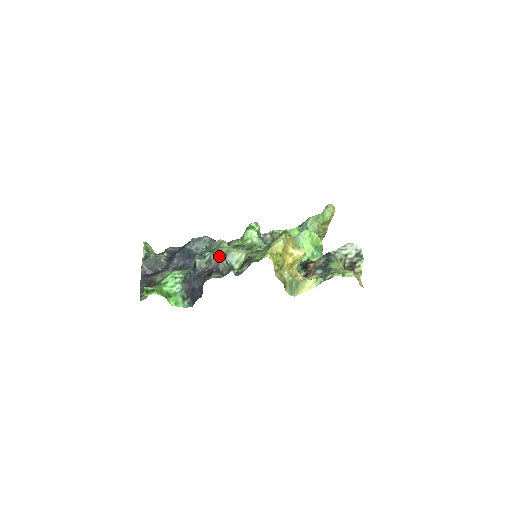
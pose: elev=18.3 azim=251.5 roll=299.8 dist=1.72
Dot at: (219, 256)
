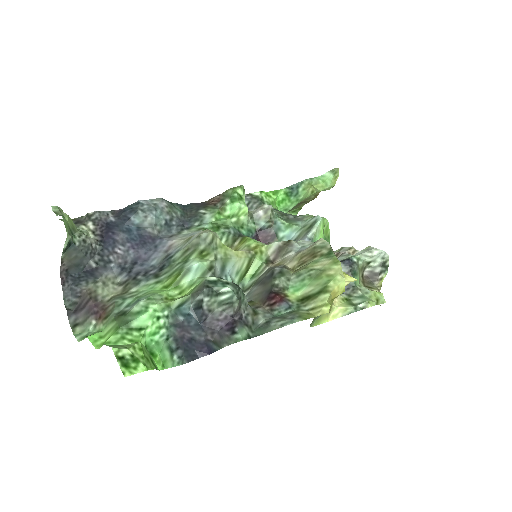
Dot at: (240, 292)
